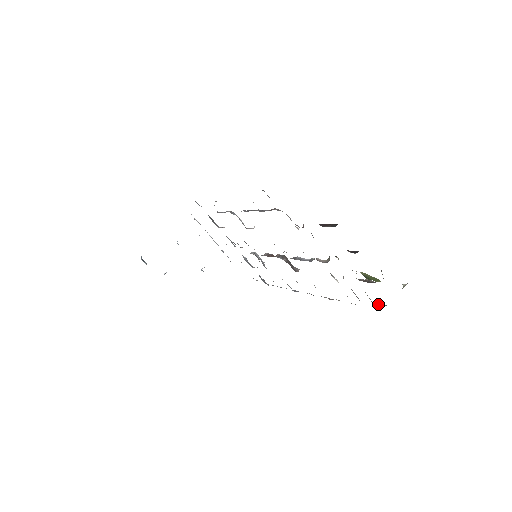
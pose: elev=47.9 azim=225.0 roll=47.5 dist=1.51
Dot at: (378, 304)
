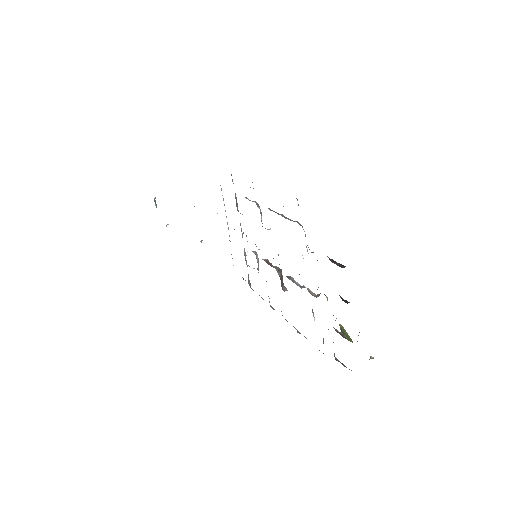
Dot at: (339, 361)
